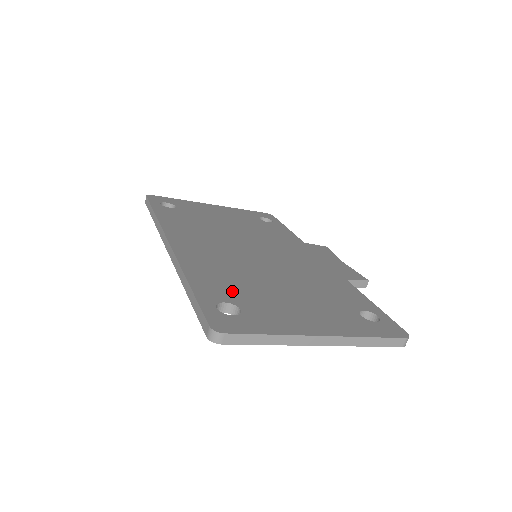
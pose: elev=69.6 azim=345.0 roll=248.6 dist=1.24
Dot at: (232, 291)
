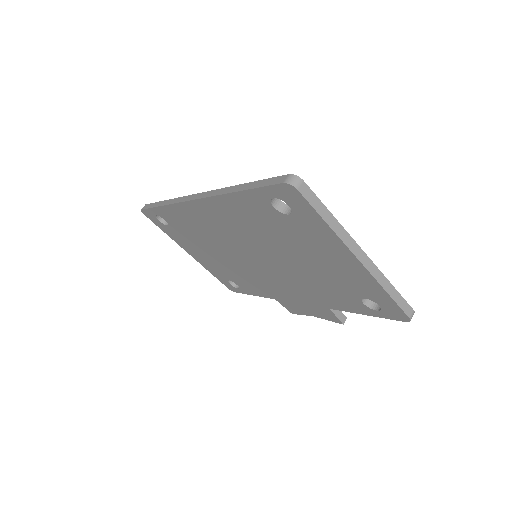
Dot at: occluded
